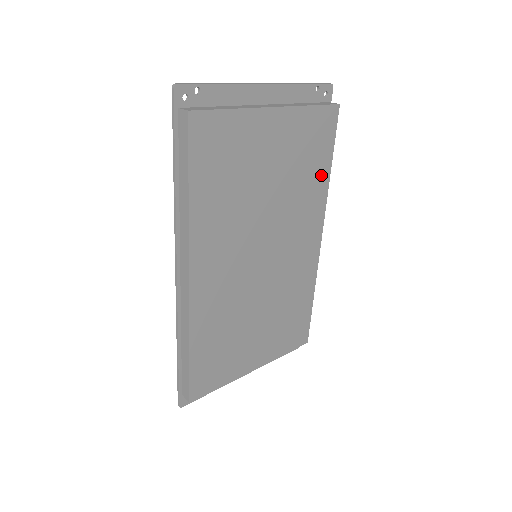
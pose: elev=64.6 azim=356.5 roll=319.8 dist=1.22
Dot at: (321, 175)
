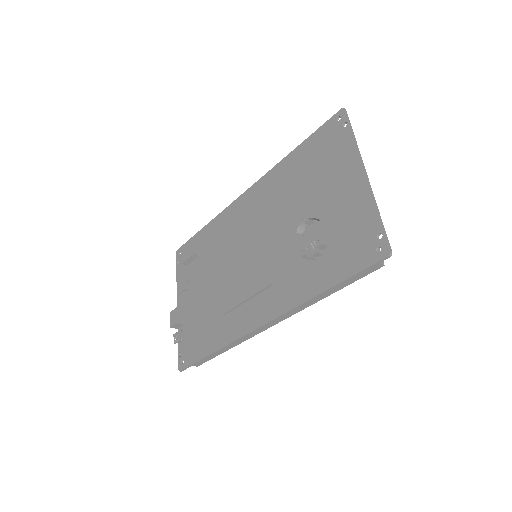
Dot at: occluded
